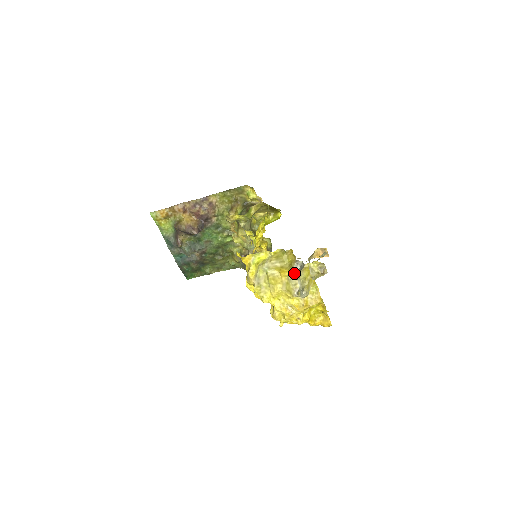
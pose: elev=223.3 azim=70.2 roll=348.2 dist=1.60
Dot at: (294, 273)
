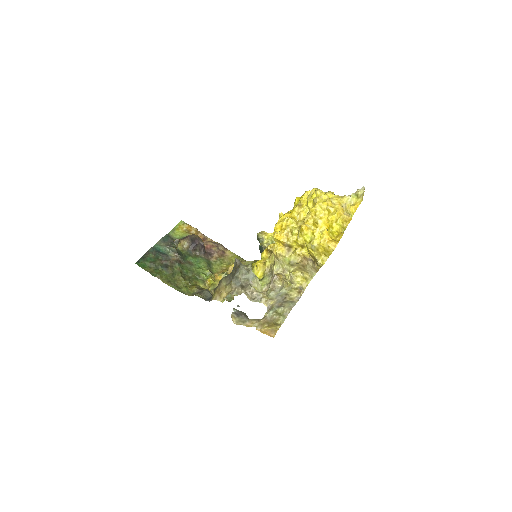
Dot at: occluded
